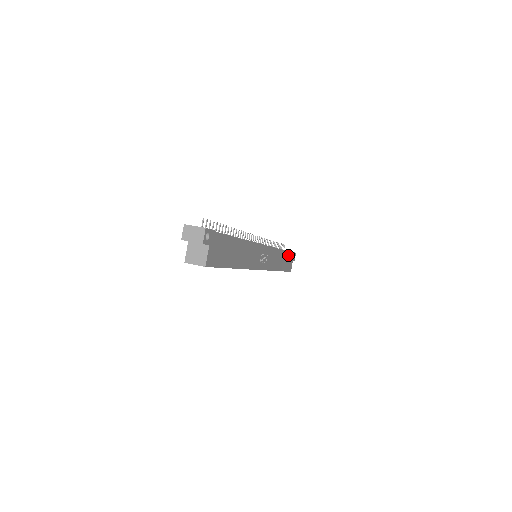
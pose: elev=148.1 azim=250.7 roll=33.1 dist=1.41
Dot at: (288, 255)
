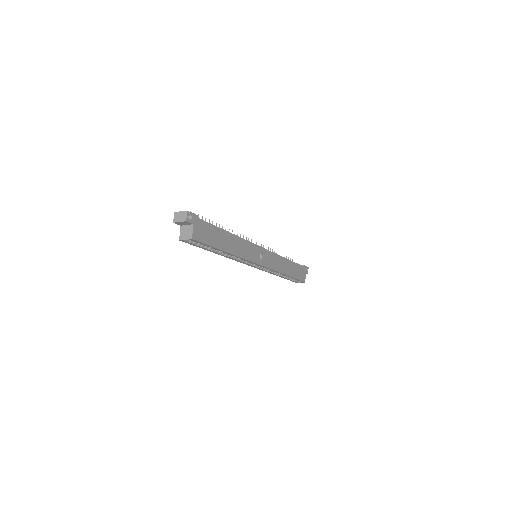
Dot at: (297, 265)
